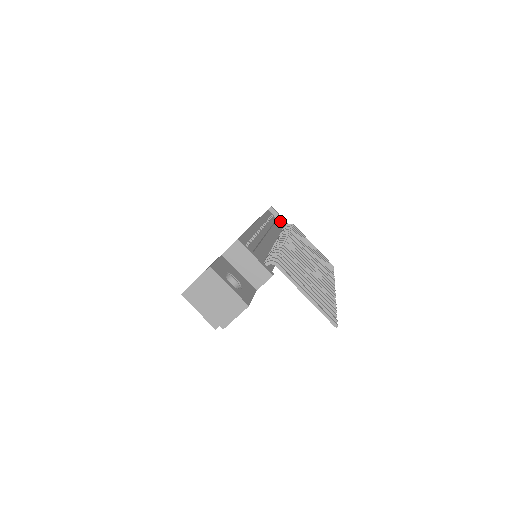
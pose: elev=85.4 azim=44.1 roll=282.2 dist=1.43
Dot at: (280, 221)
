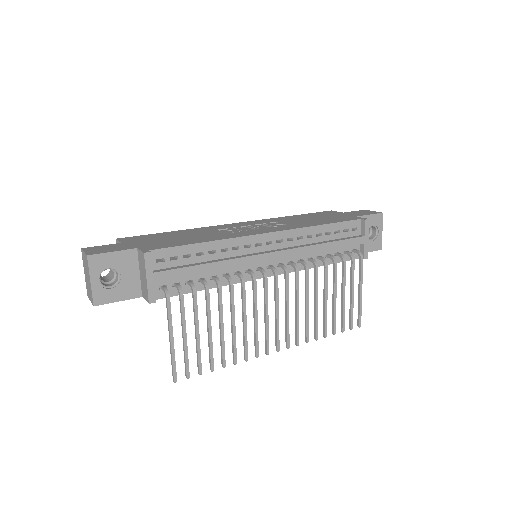
Dot at: (345, 243)
